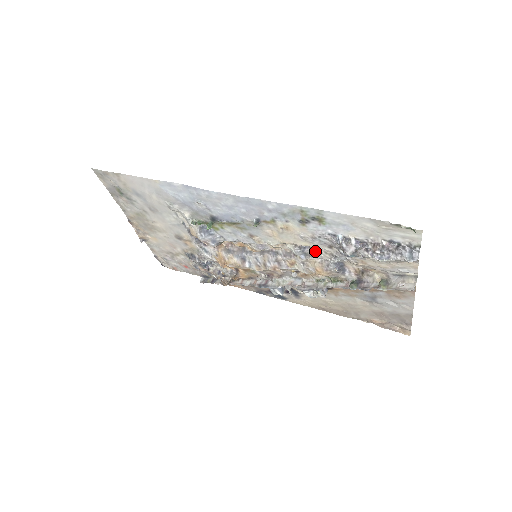
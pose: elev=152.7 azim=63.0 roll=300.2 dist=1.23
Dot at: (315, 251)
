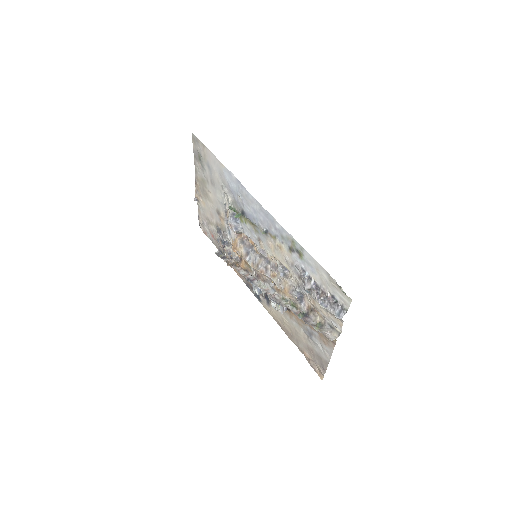
Dot at: (291, 276)
